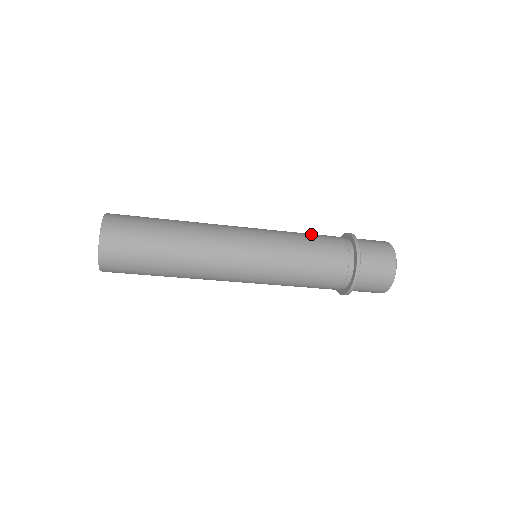
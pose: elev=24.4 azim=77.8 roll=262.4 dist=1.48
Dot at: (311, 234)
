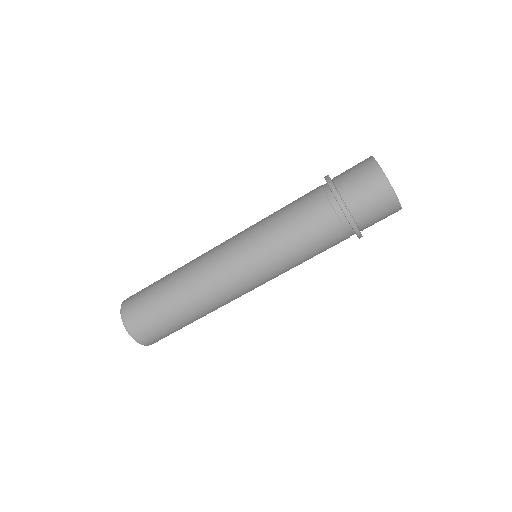
Dot at: occluded
